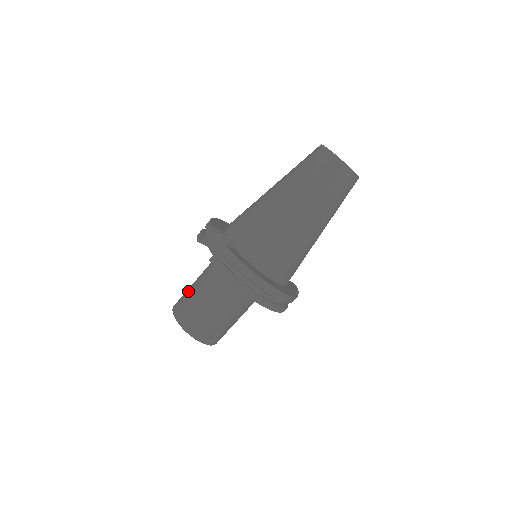
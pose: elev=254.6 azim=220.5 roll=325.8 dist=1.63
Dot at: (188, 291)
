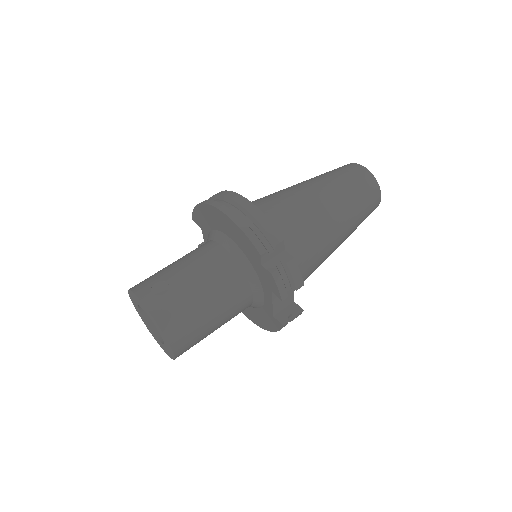
Dot at: occluded
